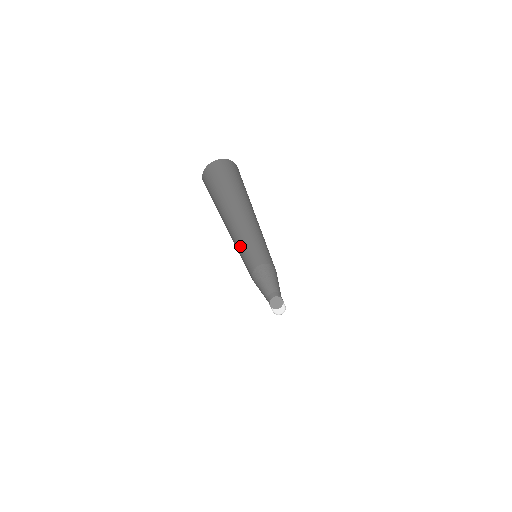
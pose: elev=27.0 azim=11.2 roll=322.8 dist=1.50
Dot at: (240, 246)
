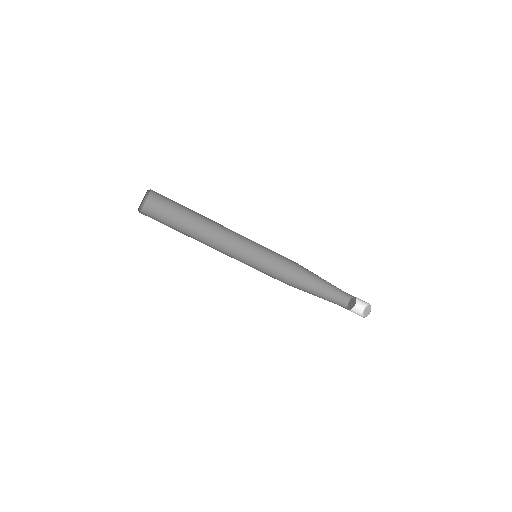
Dot at: occluded
